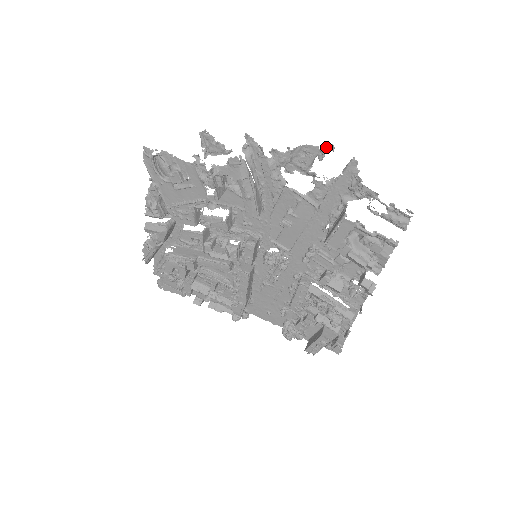
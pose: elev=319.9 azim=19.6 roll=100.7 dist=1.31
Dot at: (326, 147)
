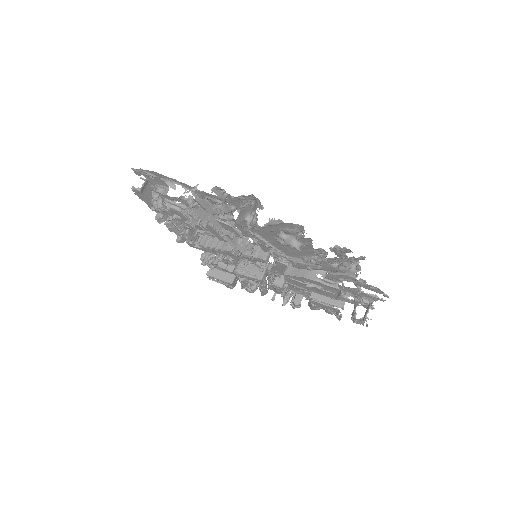
Dot at: occluded
